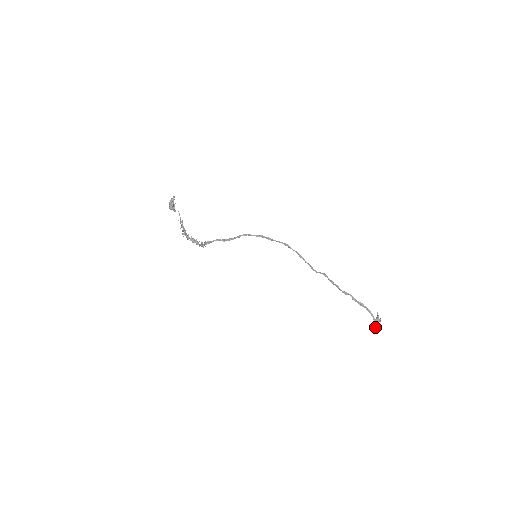
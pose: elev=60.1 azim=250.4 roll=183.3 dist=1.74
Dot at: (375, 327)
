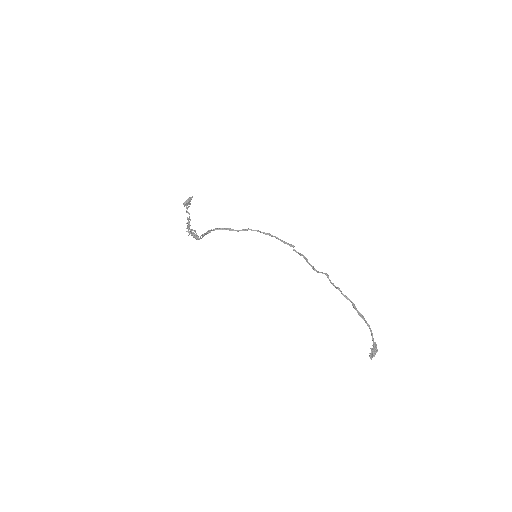
Dot at: (372, 350)
